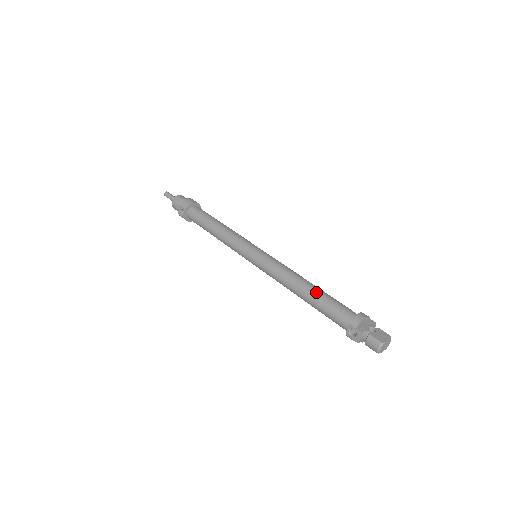
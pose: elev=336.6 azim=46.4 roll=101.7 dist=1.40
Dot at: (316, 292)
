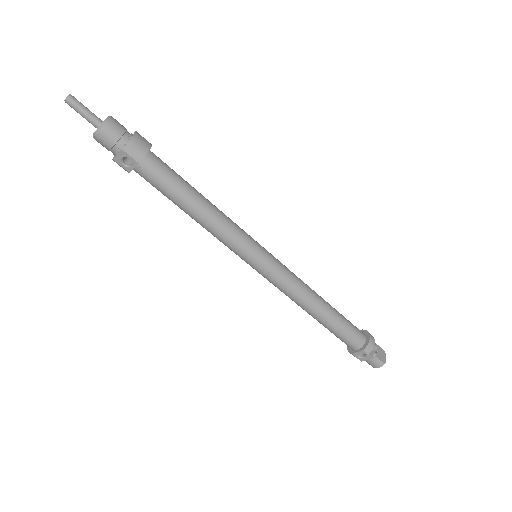
Dot at: (333, 315)
